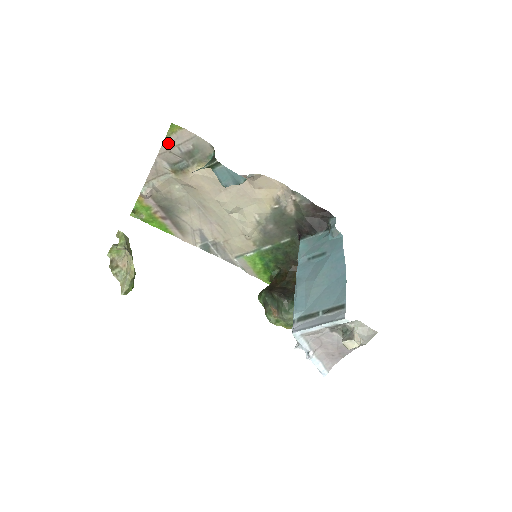
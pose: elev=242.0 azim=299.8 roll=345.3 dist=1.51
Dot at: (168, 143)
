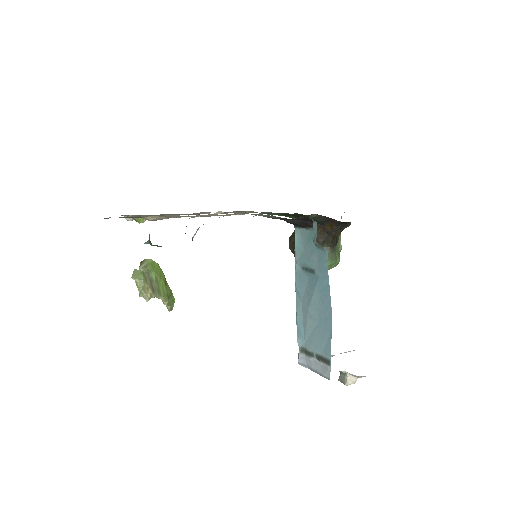
Dot at: occluded
